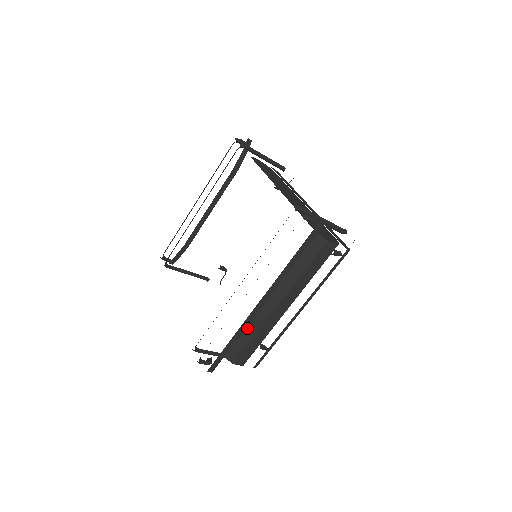
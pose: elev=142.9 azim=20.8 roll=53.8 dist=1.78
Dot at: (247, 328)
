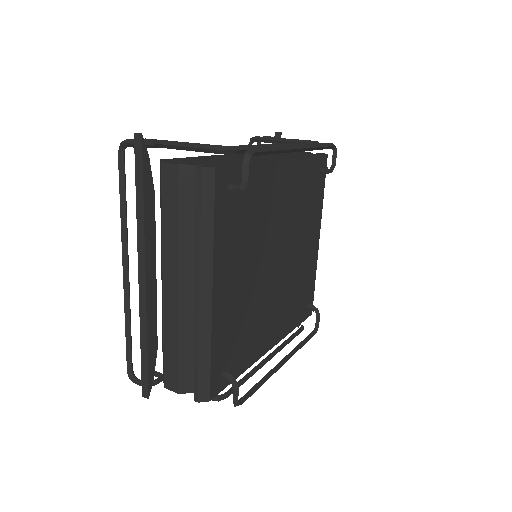
Dot at: (162, 329)
